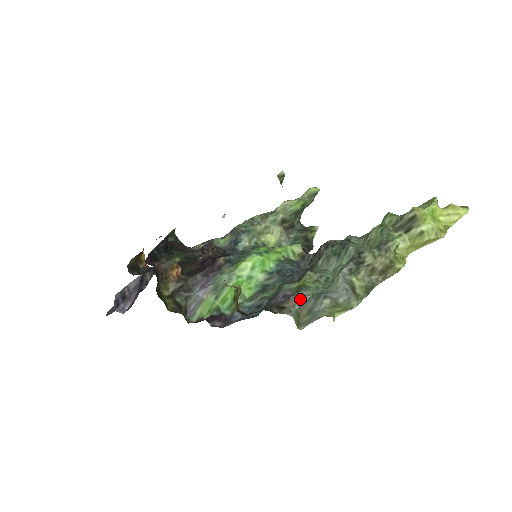
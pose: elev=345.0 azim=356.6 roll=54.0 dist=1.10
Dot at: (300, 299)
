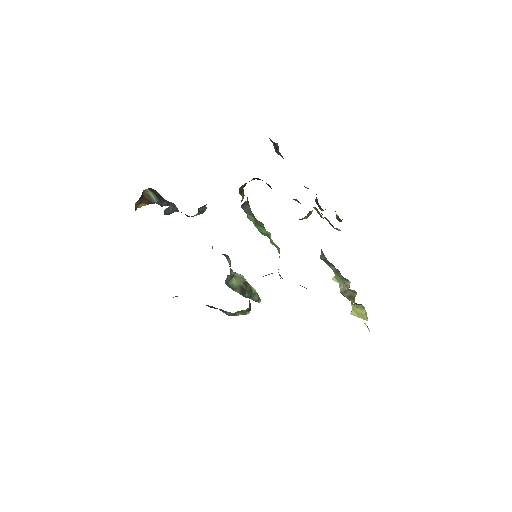
Dot at: (323, 254)
